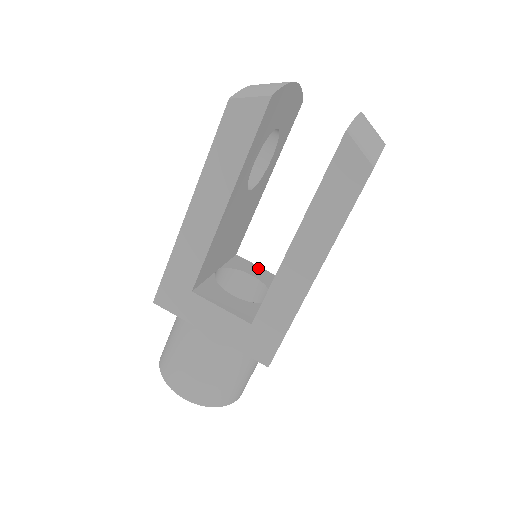
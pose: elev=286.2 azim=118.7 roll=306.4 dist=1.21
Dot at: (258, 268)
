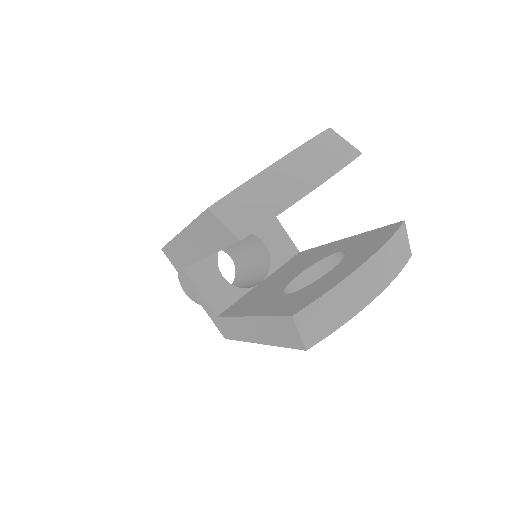
Dot at: (281, 233)
